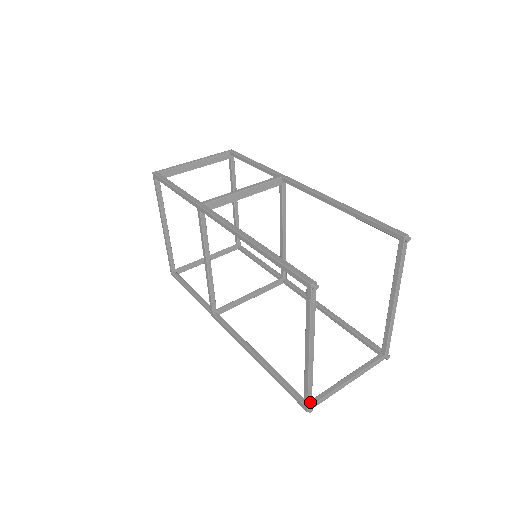
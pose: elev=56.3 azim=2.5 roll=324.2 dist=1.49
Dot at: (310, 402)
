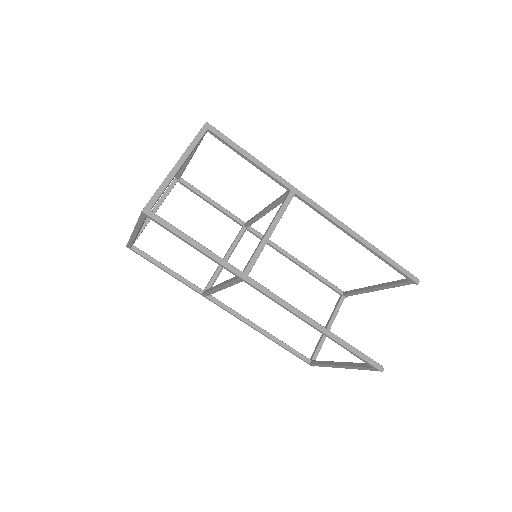
Dot at: occluded
